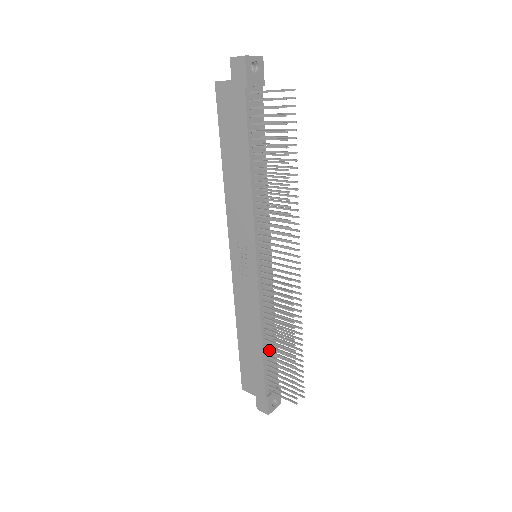
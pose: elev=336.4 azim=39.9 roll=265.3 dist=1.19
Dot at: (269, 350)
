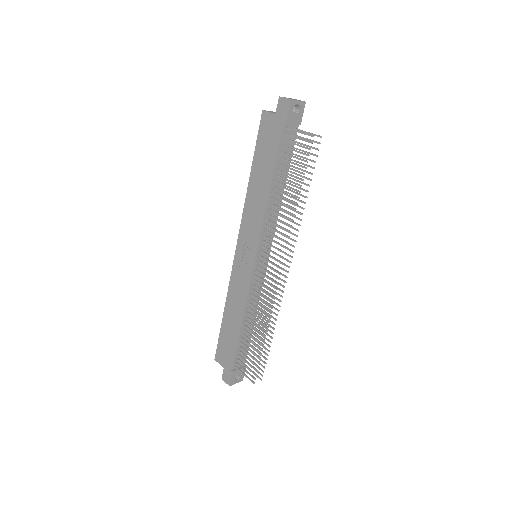
Dot at: occluded
